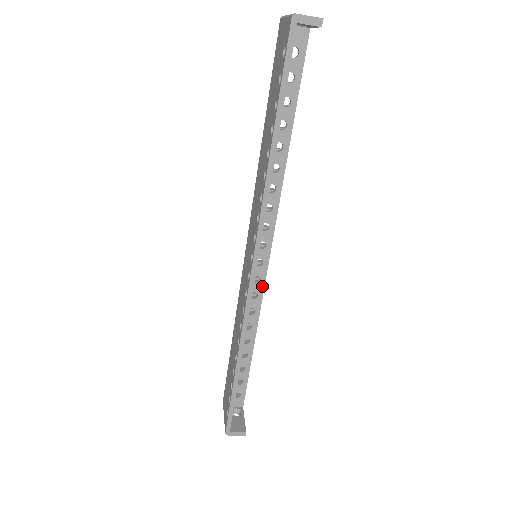
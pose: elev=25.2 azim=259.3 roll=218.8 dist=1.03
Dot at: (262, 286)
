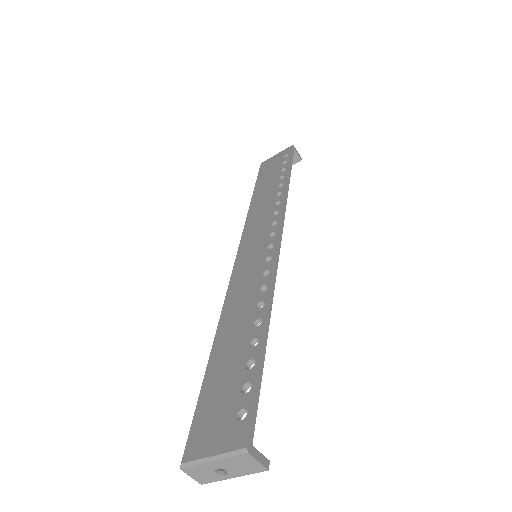
Dot at: occluded
